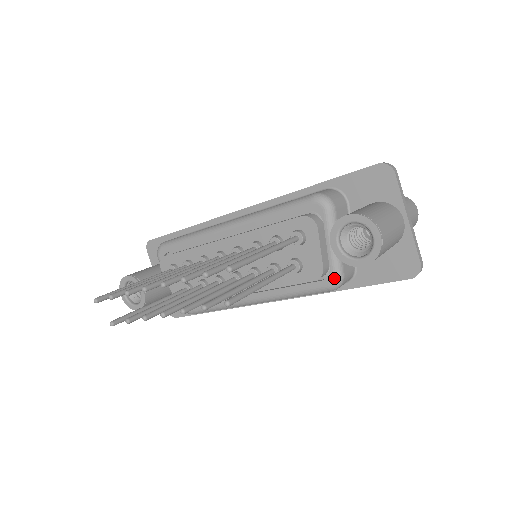
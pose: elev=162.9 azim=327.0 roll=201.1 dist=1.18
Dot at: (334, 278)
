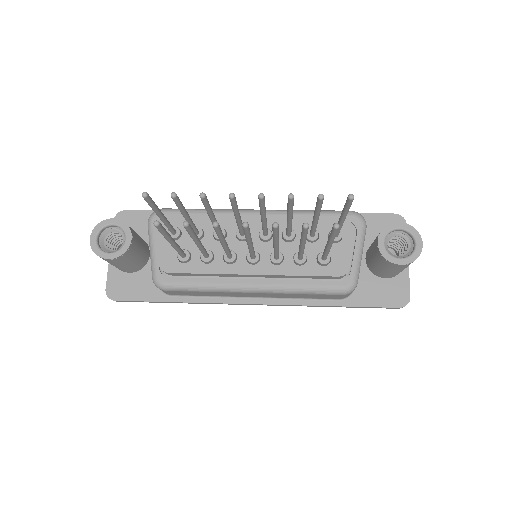
Dot at: (352, 281)
